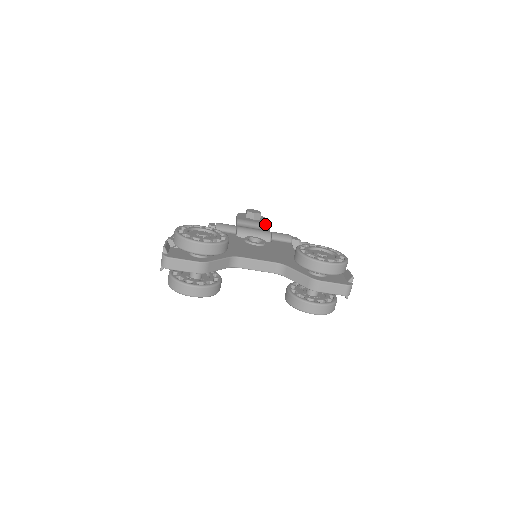
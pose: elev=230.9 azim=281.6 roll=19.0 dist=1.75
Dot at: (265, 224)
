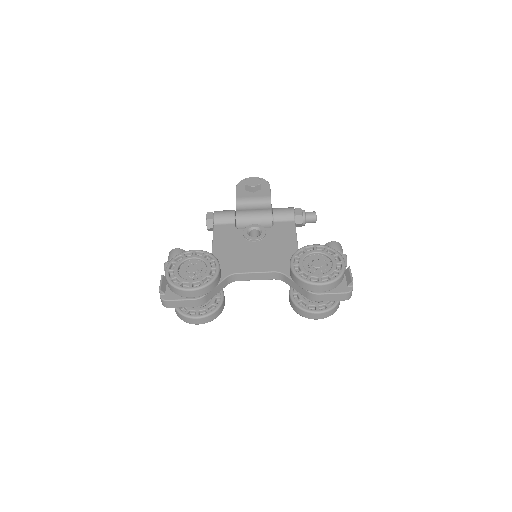
Dot at: (266, 198)
